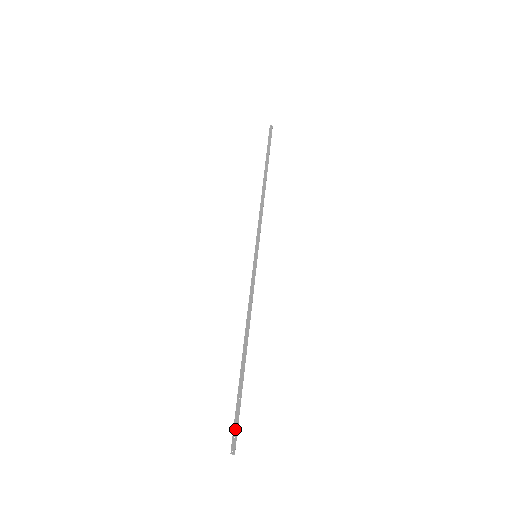
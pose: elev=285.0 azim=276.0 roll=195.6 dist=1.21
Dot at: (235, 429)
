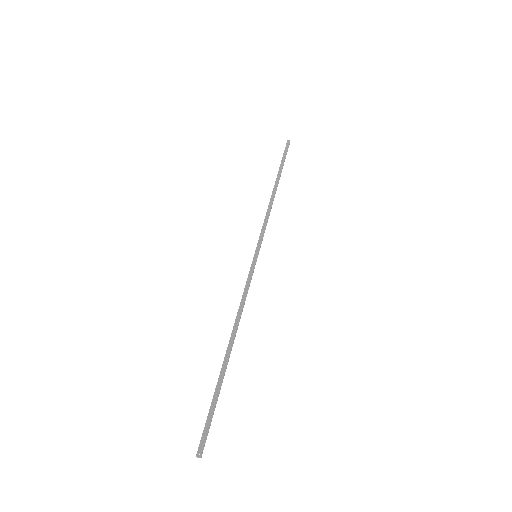
Dot at: (206, 429)
